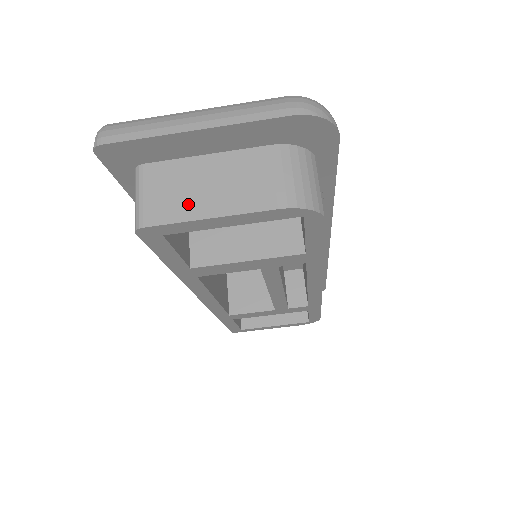
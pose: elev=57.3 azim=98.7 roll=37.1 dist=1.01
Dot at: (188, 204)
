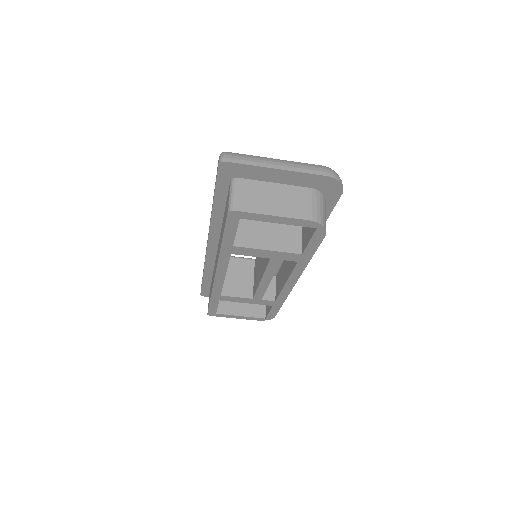
Dot at: (261, 205)
